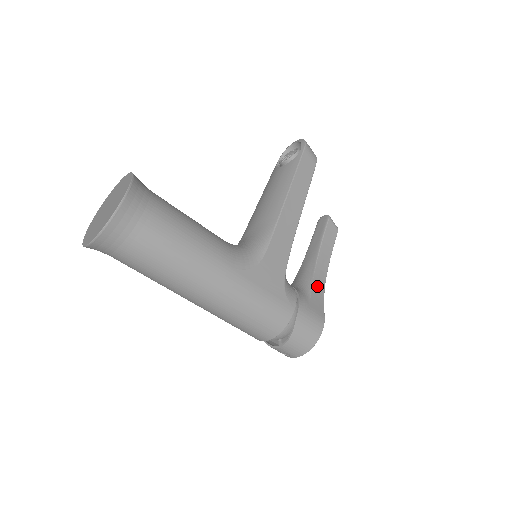
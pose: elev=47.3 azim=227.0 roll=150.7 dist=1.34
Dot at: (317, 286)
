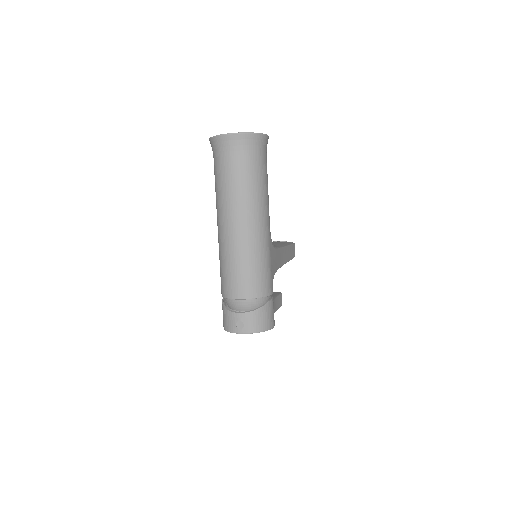
Dot at: occluded
